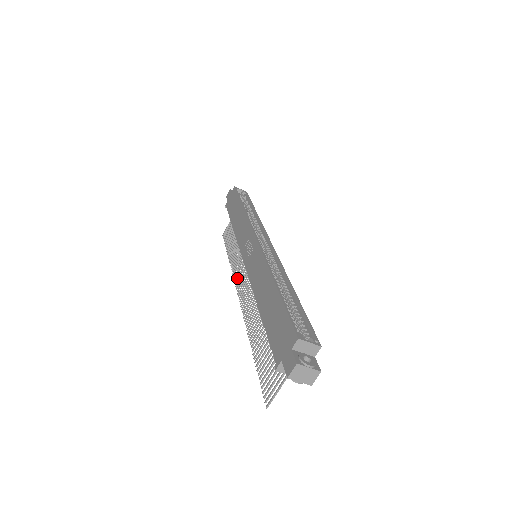
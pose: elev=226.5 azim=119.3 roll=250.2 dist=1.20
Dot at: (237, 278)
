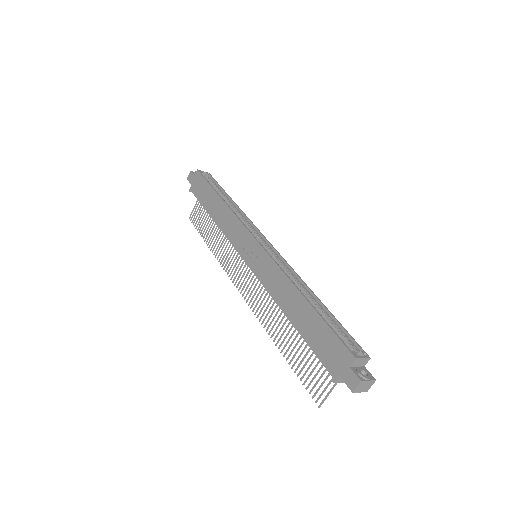
Dot at: (231, 273)
